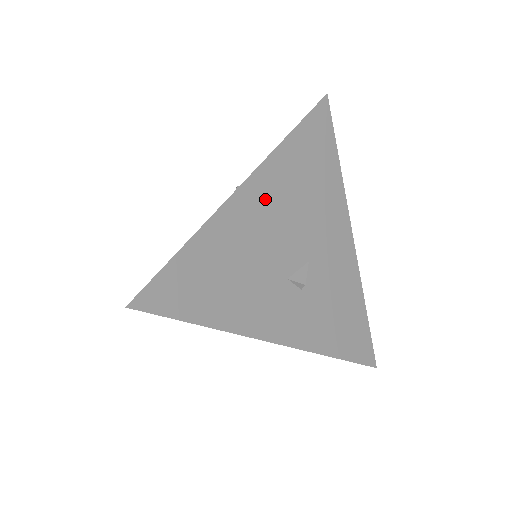
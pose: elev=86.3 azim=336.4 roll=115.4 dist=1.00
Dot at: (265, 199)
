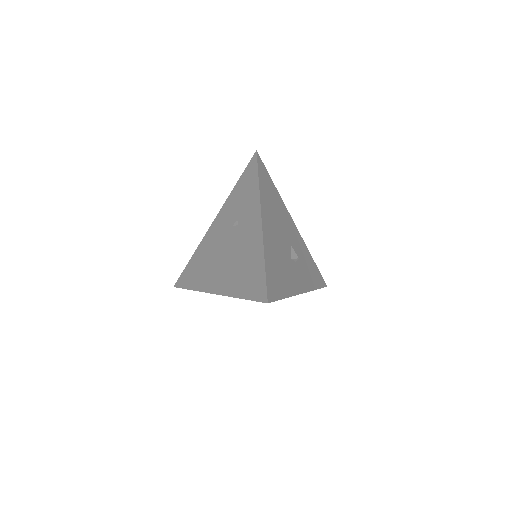
Dot at: (269, 223)
